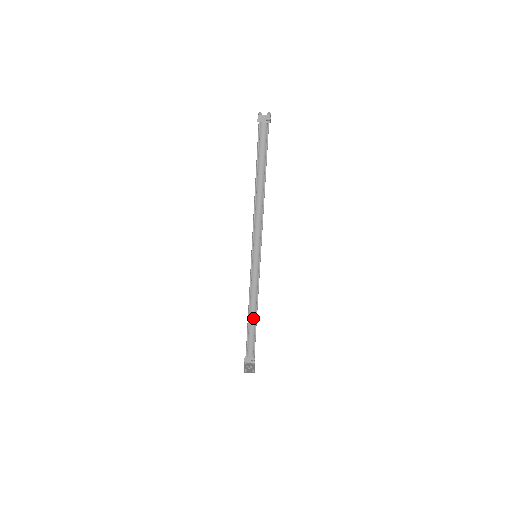
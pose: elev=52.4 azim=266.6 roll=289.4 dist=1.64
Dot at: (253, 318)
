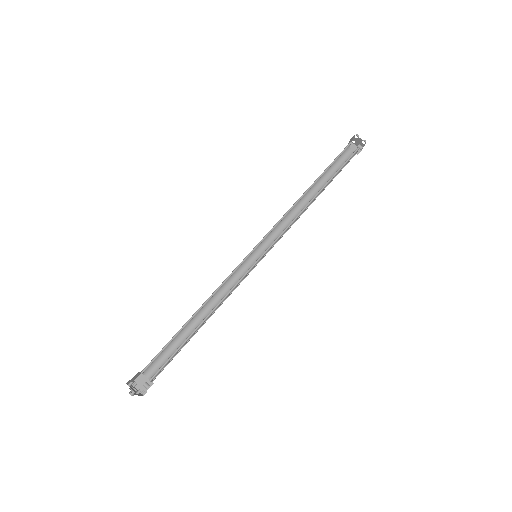
Dot at: (194, 328)
